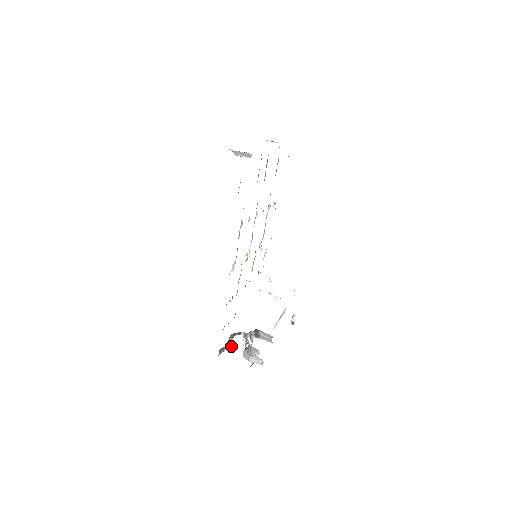
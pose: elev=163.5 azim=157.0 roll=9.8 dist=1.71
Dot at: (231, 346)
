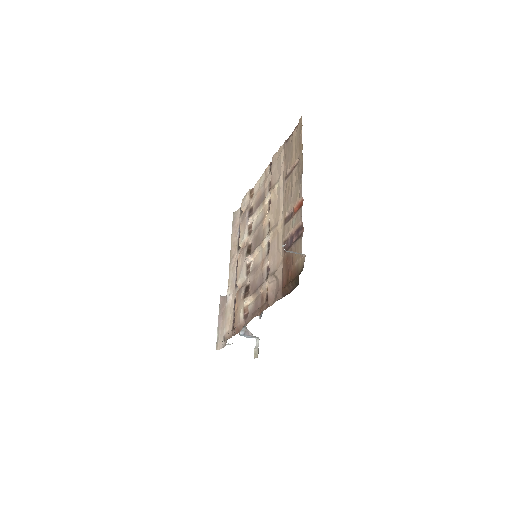
Dot at: occluded
